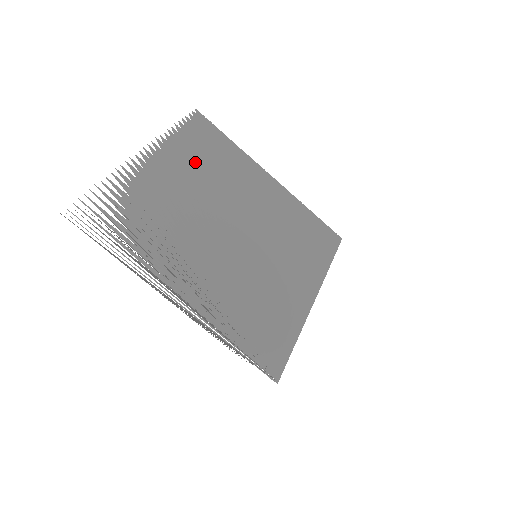
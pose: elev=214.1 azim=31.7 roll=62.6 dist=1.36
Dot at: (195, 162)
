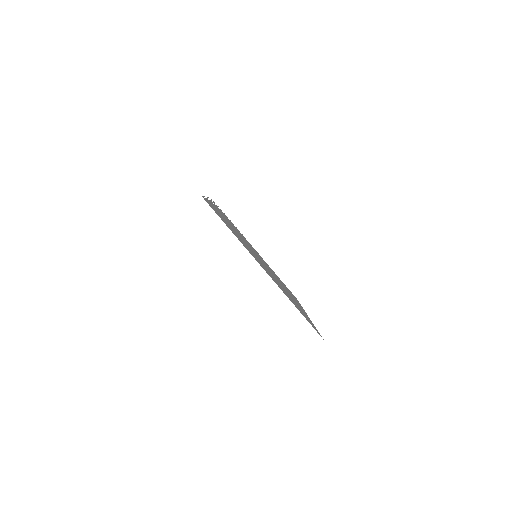
Dot at: occluded
